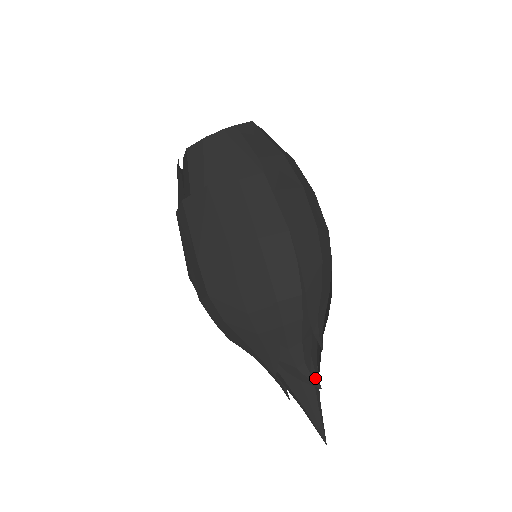
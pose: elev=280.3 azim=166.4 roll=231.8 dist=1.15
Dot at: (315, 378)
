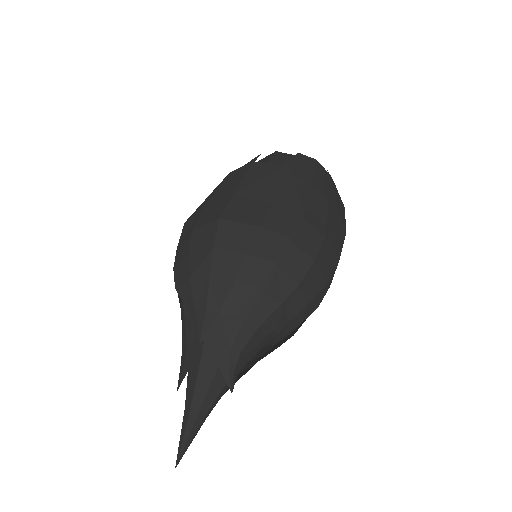
Dot at: (235, 377)
